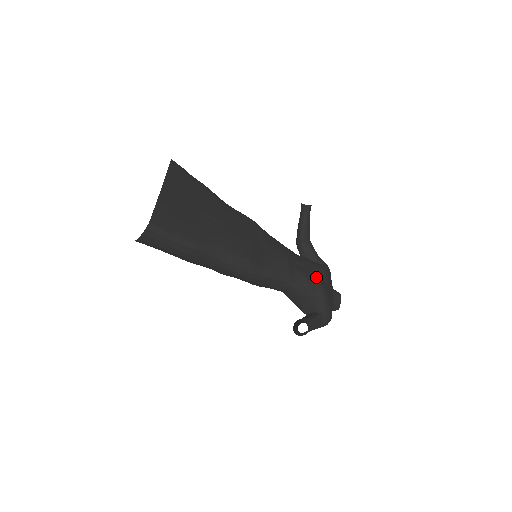
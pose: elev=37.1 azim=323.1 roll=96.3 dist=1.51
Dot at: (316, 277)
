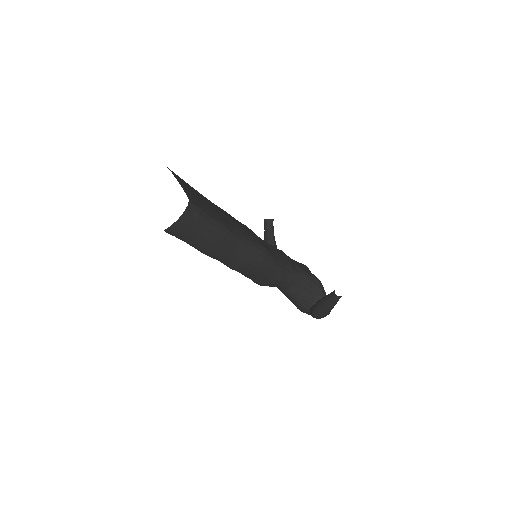
Dot at: (308, 271)
